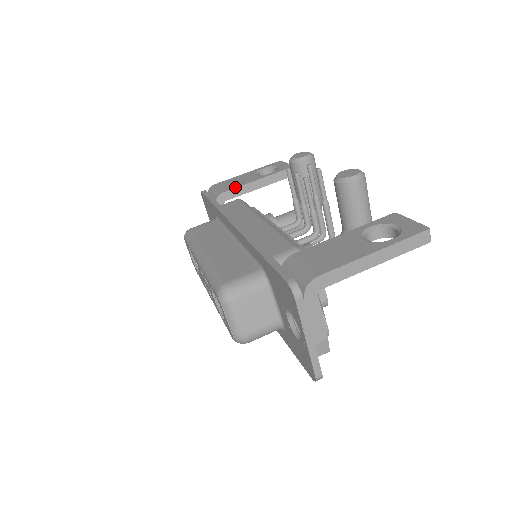
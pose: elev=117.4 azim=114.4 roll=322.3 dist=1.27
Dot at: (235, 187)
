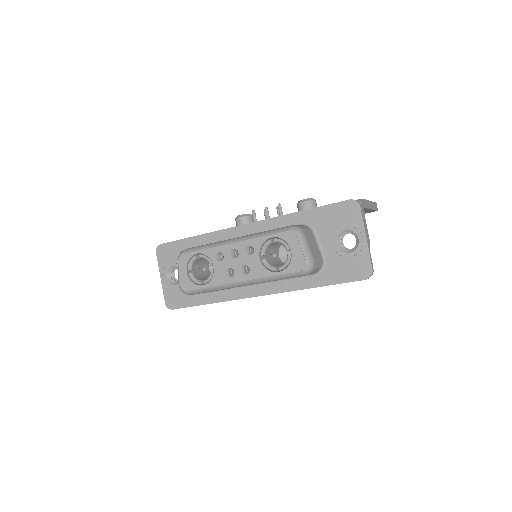
Dot at: occluded
